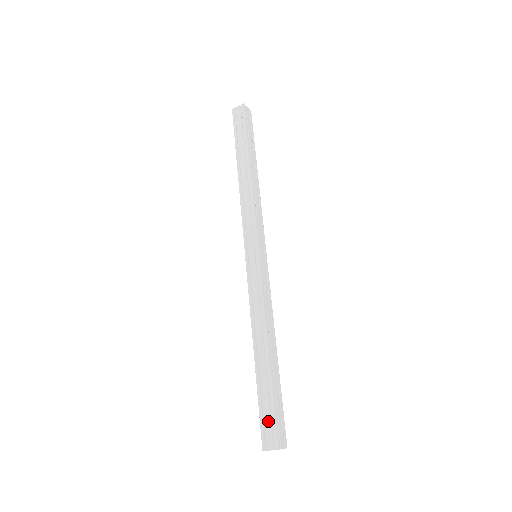
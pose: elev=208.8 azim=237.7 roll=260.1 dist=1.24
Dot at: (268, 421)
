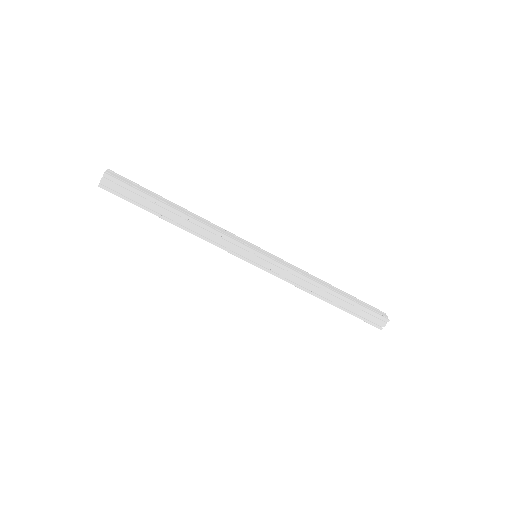
Dot at: occluded
